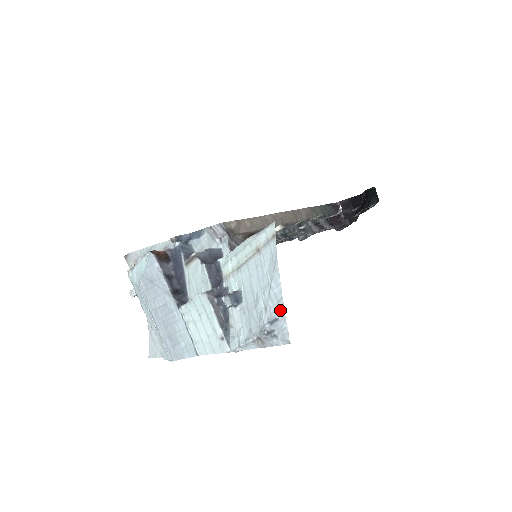
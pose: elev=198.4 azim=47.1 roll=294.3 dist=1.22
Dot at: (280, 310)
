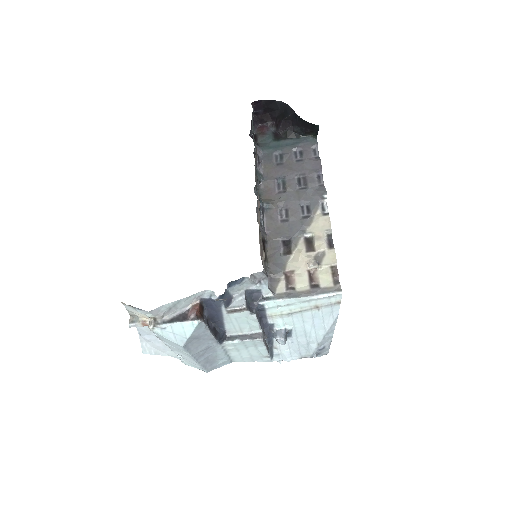
Dot at: (328, 342)
